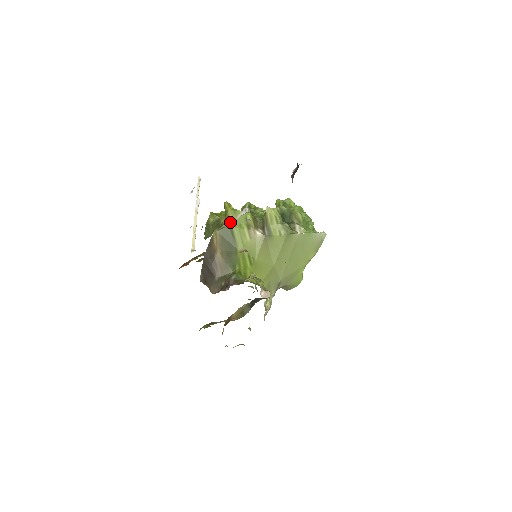
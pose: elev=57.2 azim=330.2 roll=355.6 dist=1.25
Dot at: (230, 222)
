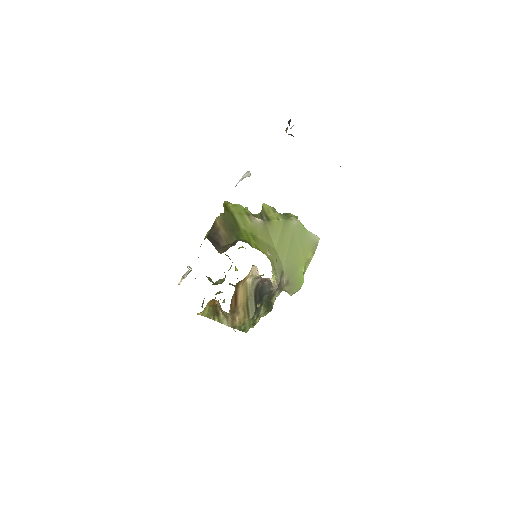
Dot at: (231, 210)
